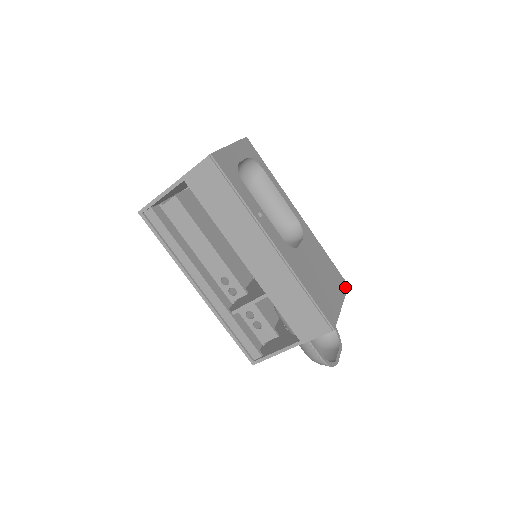
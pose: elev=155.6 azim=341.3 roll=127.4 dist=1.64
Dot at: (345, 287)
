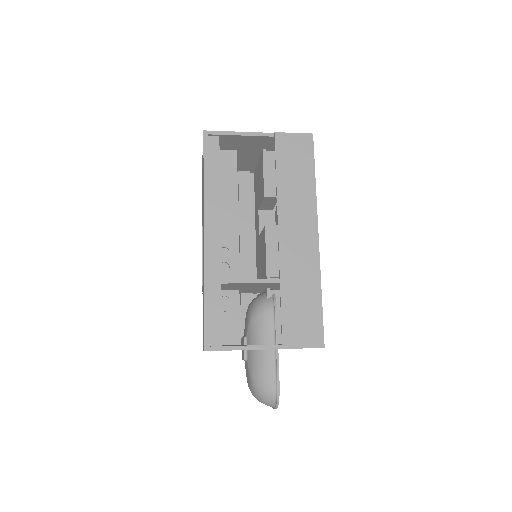
Dot at: occluded
